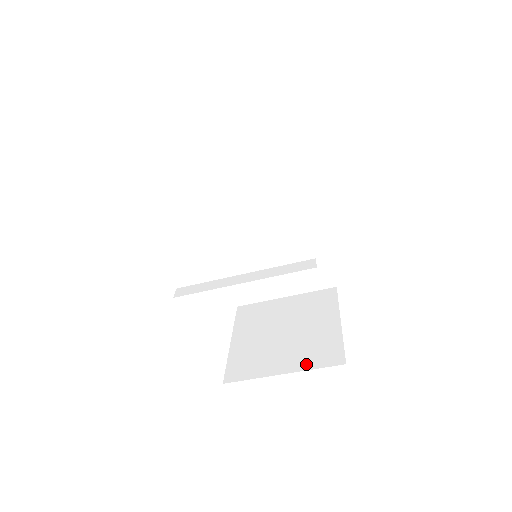
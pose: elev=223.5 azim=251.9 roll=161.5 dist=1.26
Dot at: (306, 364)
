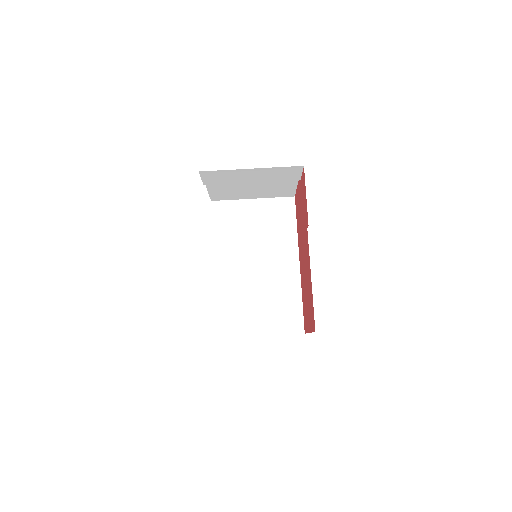
Dot at: occluded
